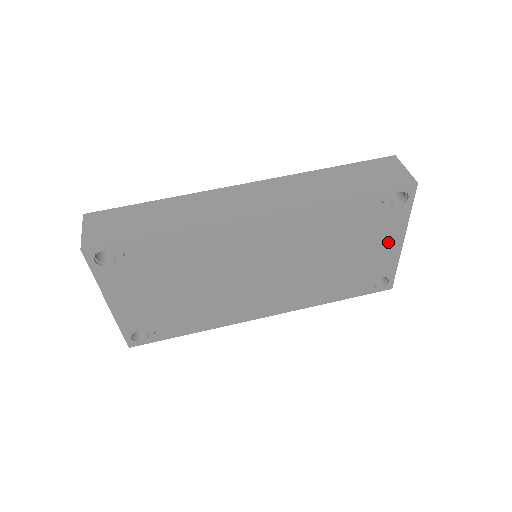
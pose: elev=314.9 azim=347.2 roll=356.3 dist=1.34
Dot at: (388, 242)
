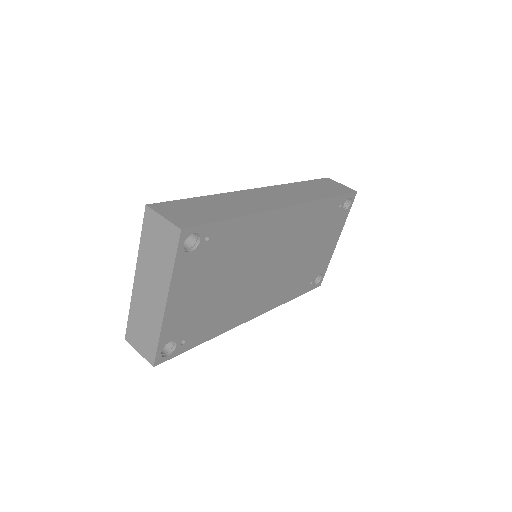
Dot at: (332, 241)
